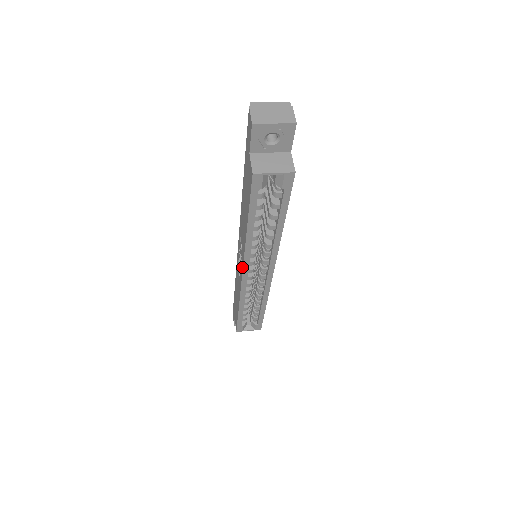
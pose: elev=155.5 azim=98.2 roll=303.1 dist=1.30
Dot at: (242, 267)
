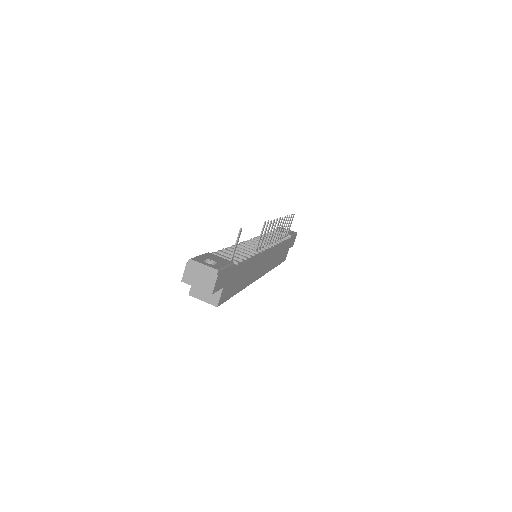
Dot at: occluded
